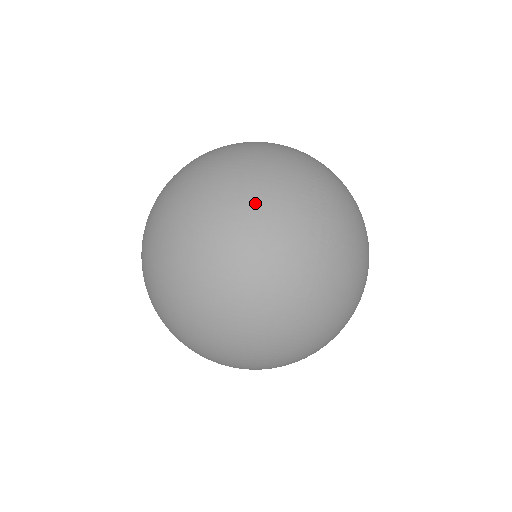
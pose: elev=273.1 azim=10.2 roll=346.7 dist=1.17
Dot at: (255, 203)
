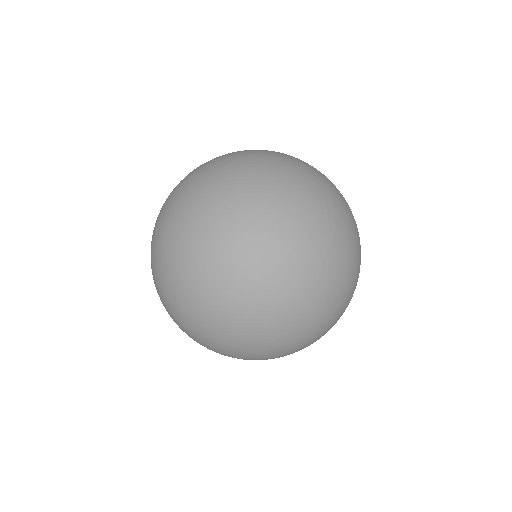
Dot at: (267, 175)
